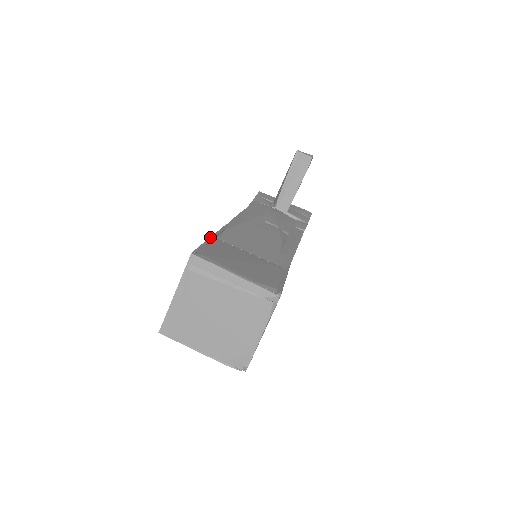
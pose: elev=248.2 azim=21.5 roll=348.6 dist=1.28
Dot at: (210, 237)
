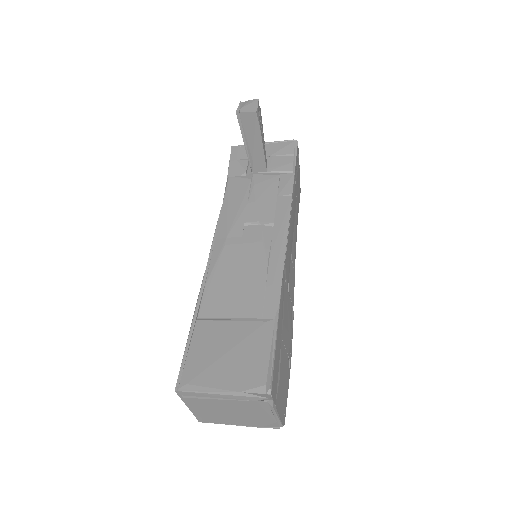
Dot at: (190, 329)
